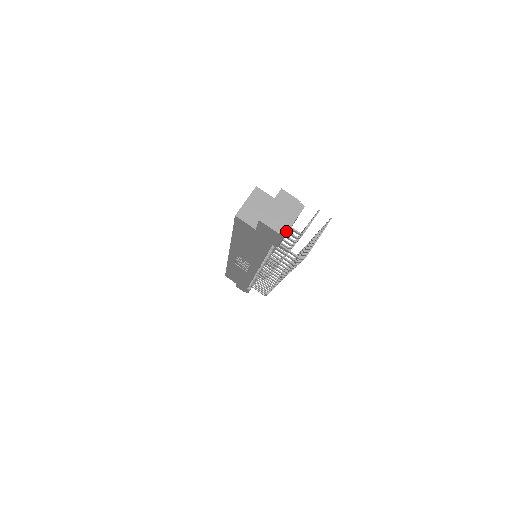
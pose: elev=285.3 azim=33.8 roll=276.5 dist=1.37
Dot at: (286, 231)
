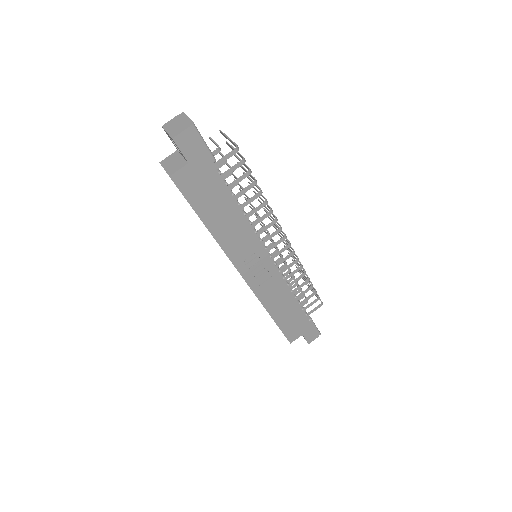
Dot at: (191, 122)
